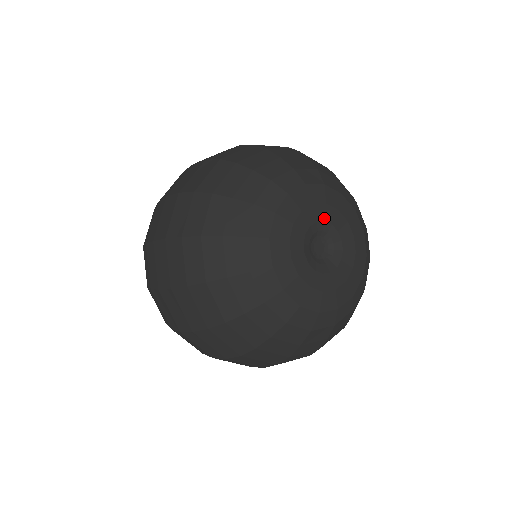
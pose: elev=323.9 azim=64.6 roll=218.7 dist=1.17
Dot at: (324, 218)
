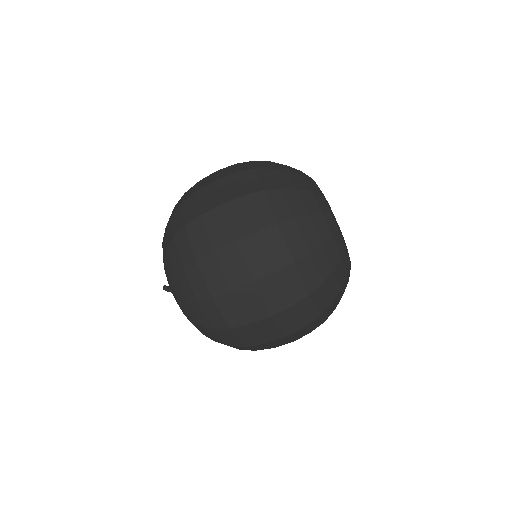
Dot at: occluded
